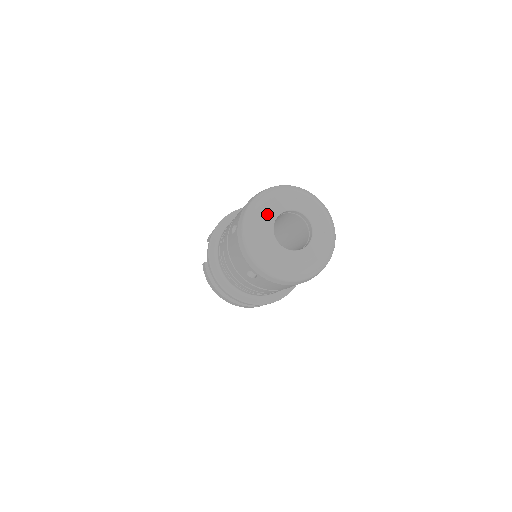
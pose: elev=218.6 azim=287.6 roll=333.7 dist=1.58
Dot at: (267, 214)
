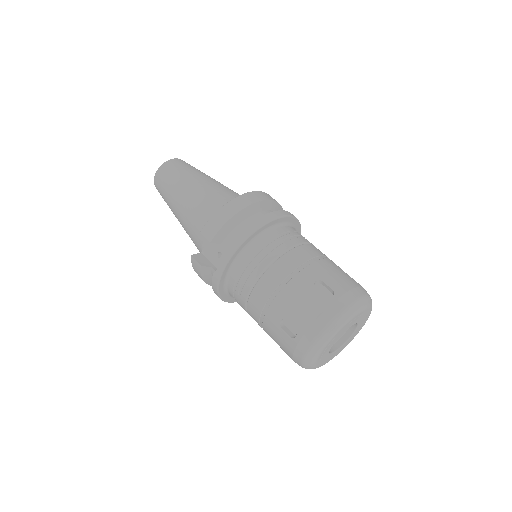
Dot at: (333, 341)
